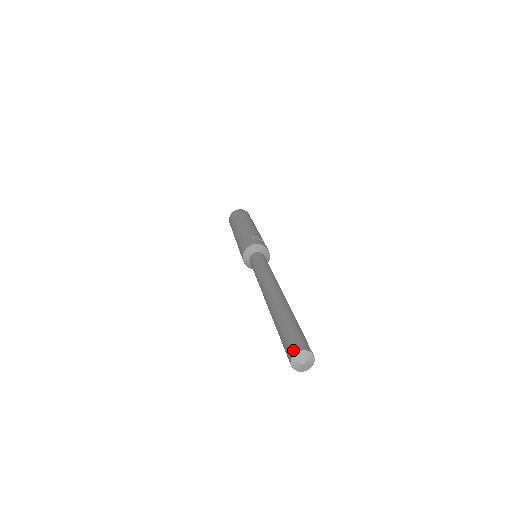
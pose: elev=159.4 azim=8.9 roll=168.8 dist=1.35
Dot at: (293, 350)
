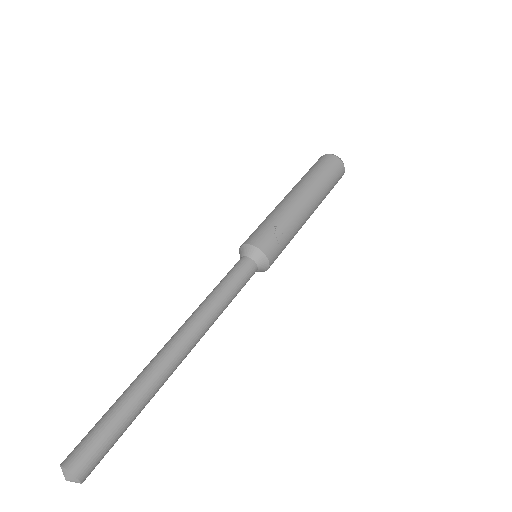
Dot at: (68, 460)
